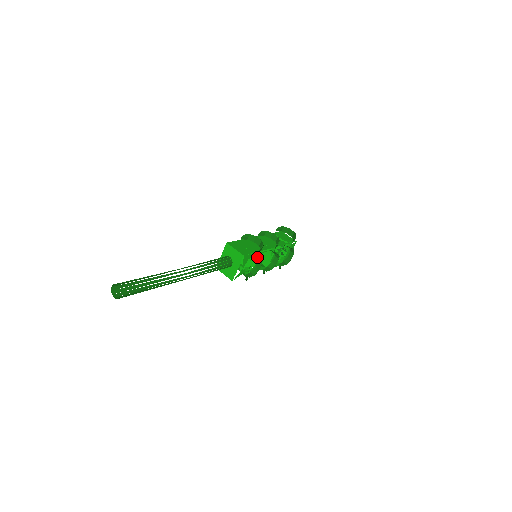
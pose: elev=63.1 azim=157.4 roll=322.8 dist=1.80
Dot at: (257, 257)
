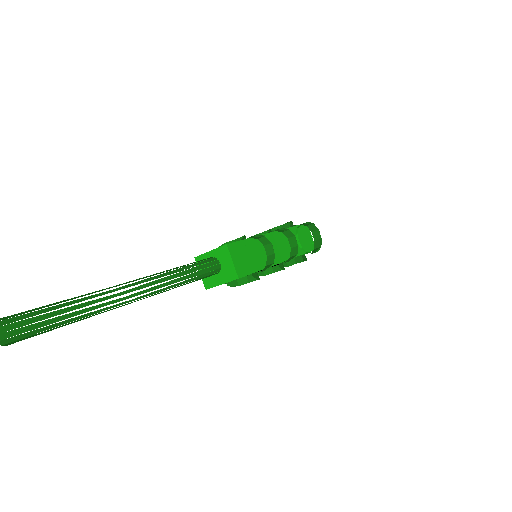
Dot at: (255, 277)
